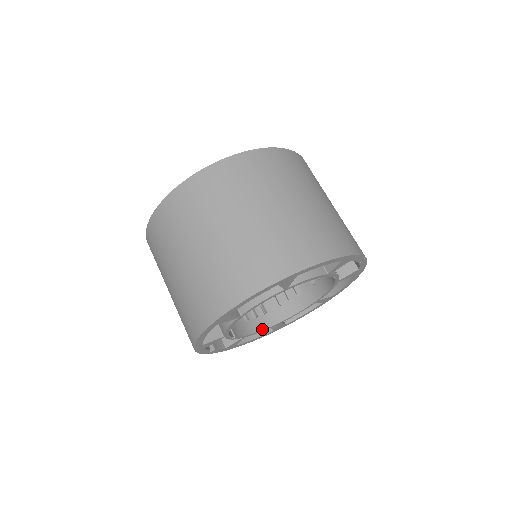
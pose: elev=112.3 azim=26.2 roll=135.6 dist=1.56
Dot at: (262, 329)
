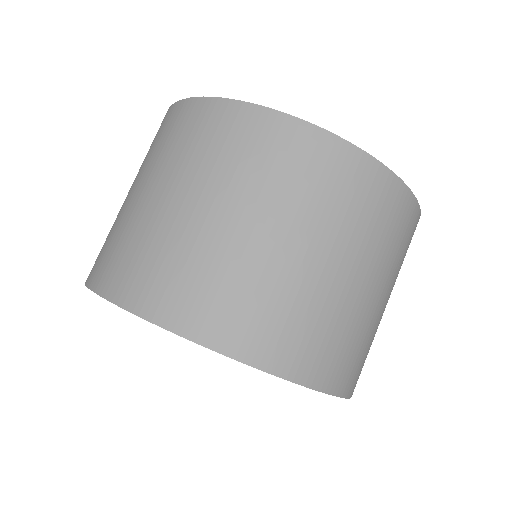
Dot at: occluded
